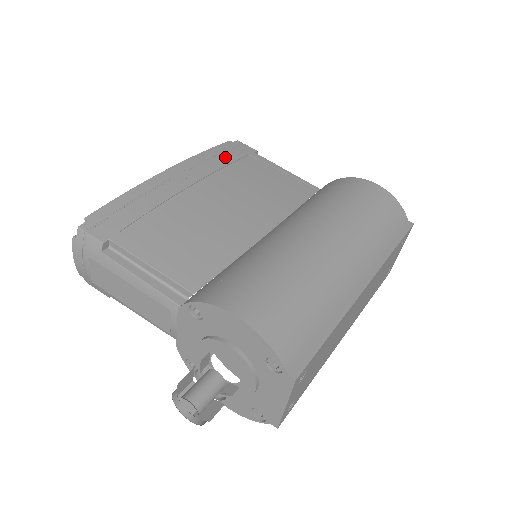
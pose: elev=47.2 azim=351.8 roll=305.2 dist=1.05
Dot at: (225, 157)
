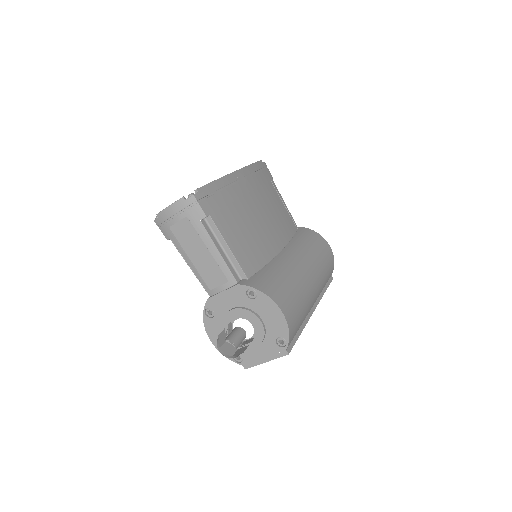
Dot at: (261, 176)
